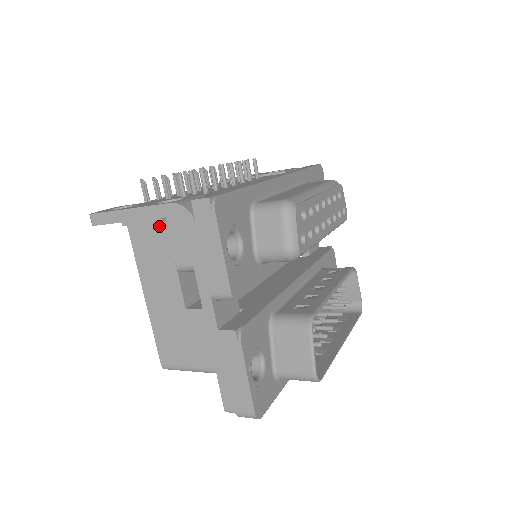
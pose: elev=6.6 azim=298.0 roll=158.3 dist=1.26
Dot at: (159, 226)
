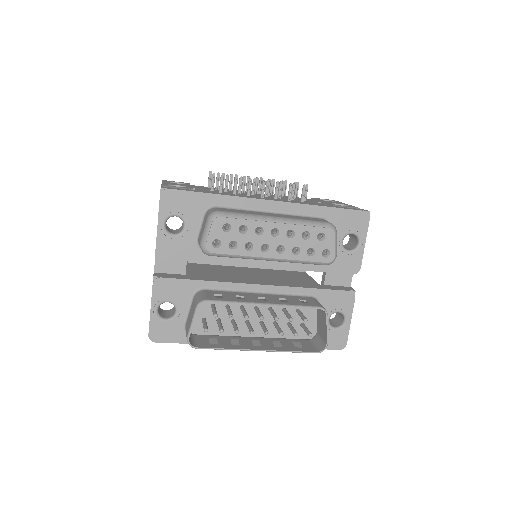
Dot at: occluded
